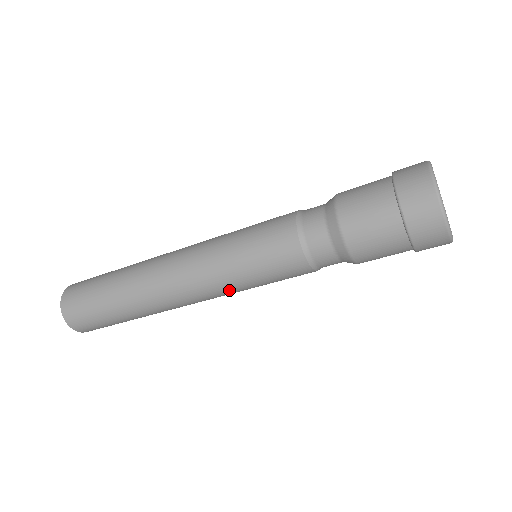
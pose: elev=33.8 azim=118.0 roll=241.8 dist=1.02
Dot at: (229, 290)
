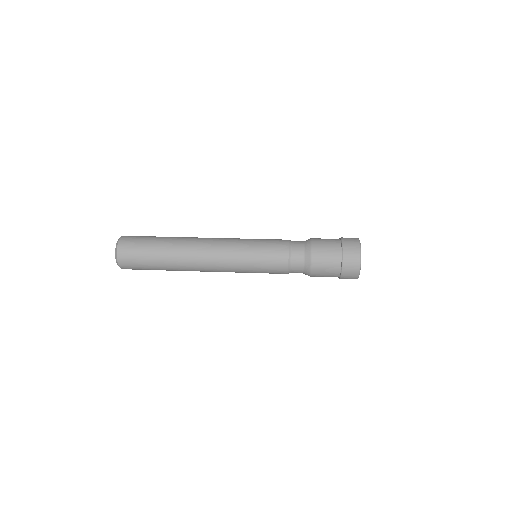
Dot at: occluded
